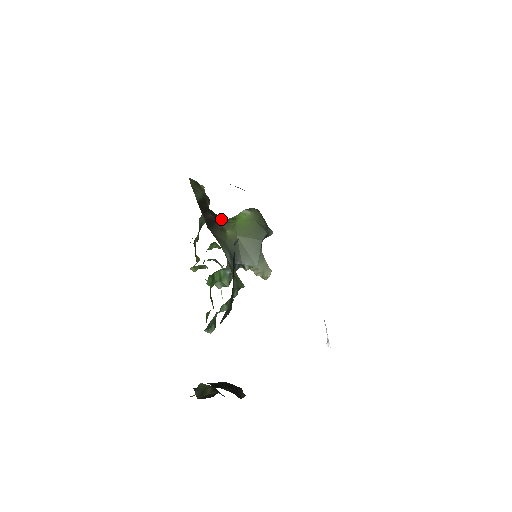
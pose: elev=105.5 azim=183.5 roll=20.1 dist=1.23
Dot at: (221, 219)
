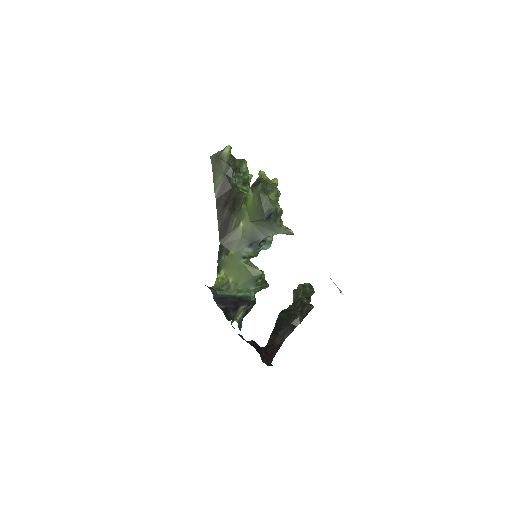
Dot at: (238, 204)
